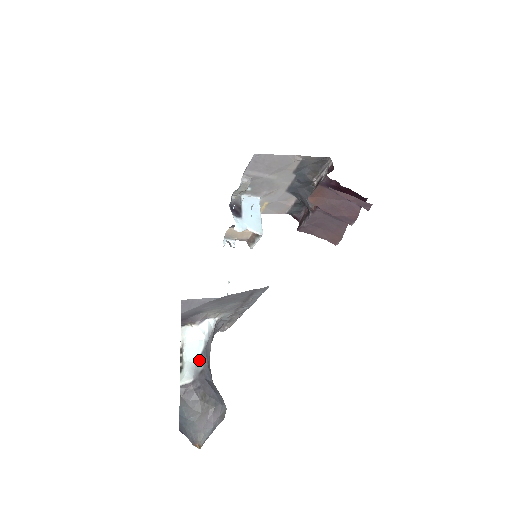
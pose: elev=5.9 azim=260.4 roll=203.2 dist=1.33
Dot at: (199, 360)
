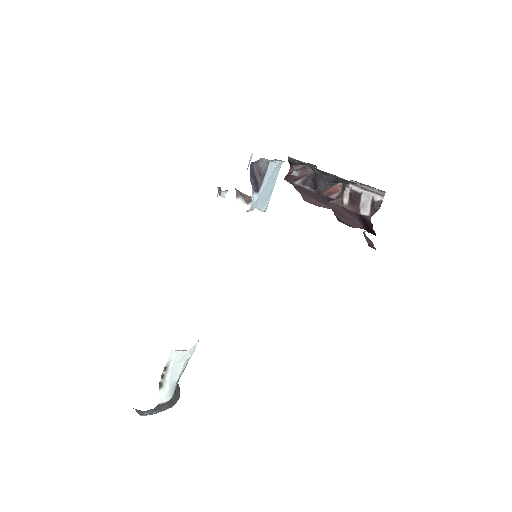
Dot at: (179, 378)
